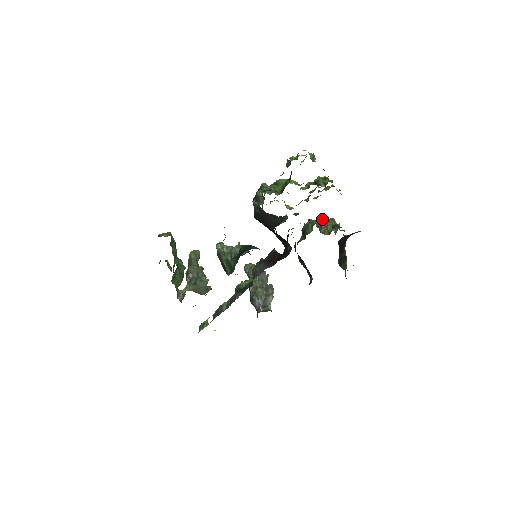
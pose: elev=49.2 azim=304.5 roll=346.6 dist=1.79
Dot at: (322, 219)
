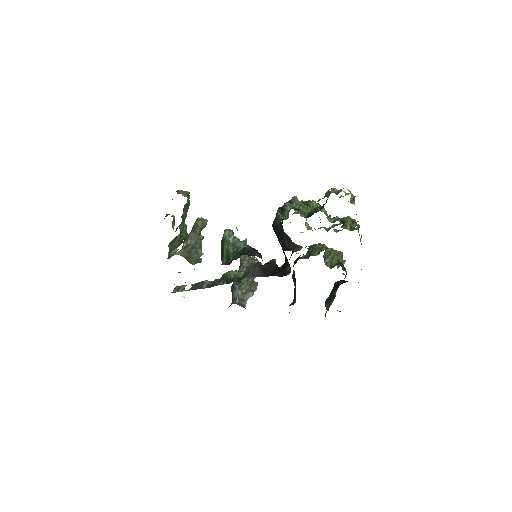
Dot at: (332, 249)
